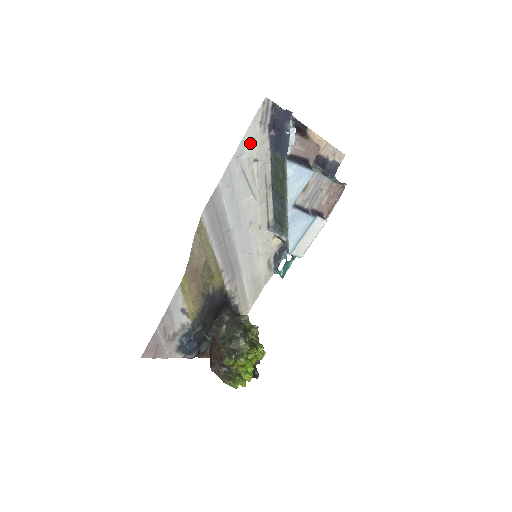
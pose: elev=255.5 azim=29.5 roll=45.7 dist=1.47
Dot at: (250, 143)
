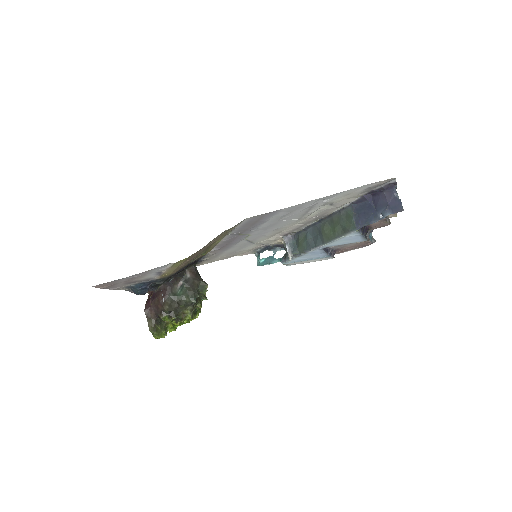
Dot at: (342, 195)
